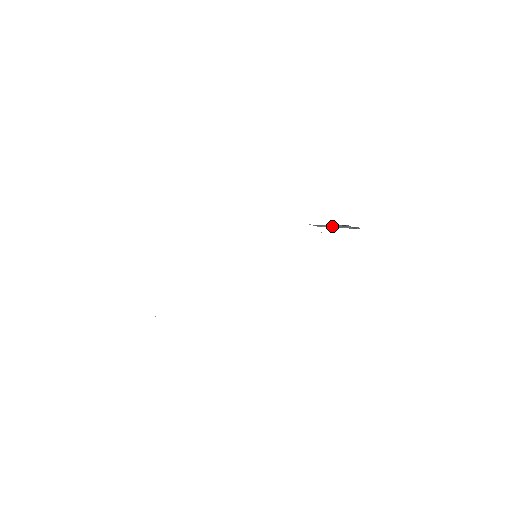
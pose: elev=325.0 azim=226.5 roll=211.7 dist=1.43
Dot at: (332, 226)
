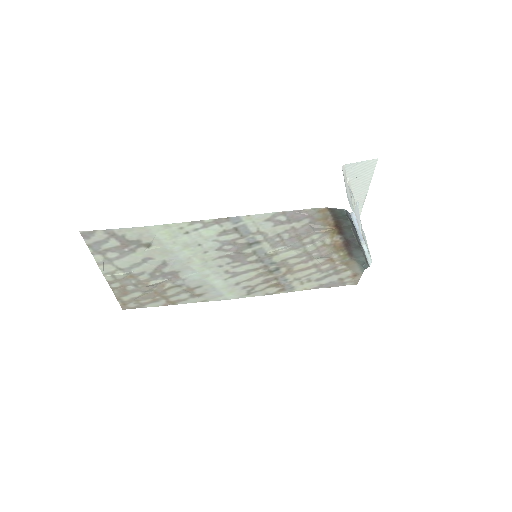
Dot at: (360, 245)
